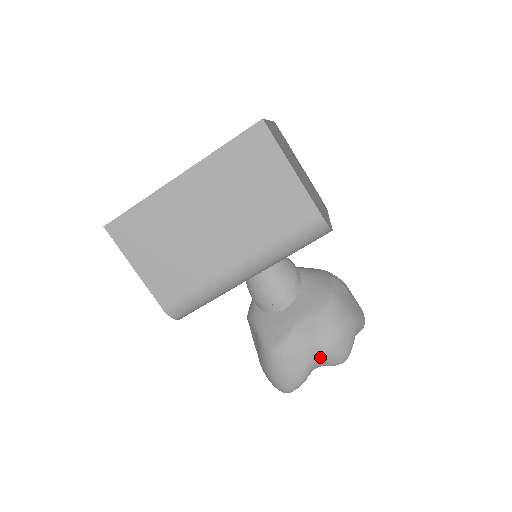
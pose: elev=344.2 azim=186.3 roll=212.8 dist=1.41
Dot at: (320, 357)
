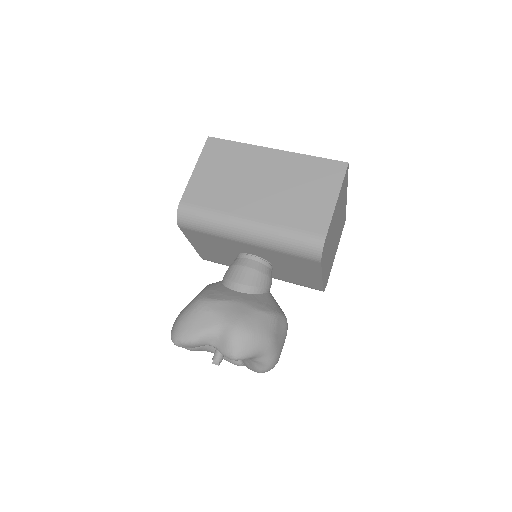
Dot at: (225, 333)
